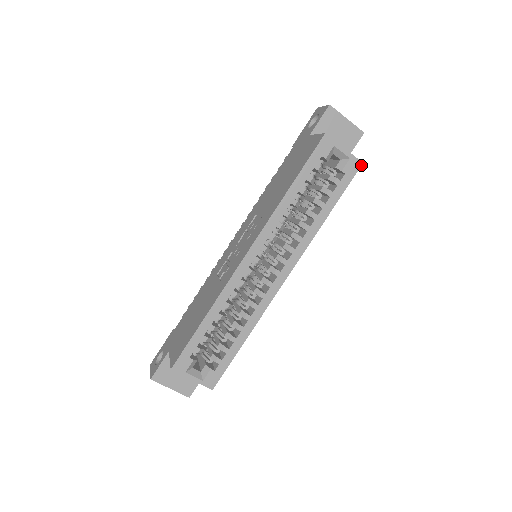
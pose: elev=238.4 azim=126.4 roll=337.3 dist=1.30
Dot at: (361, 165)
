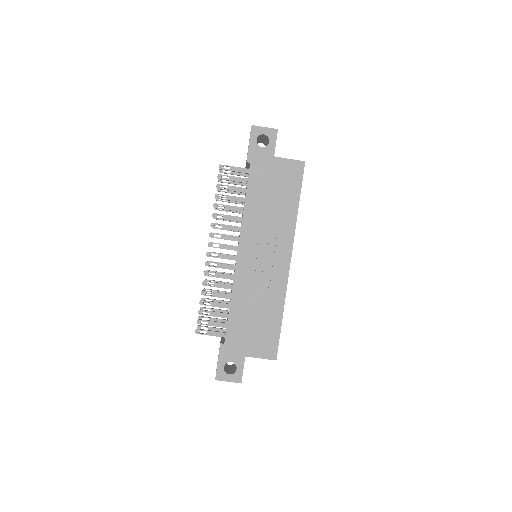
Dot at: occluded
